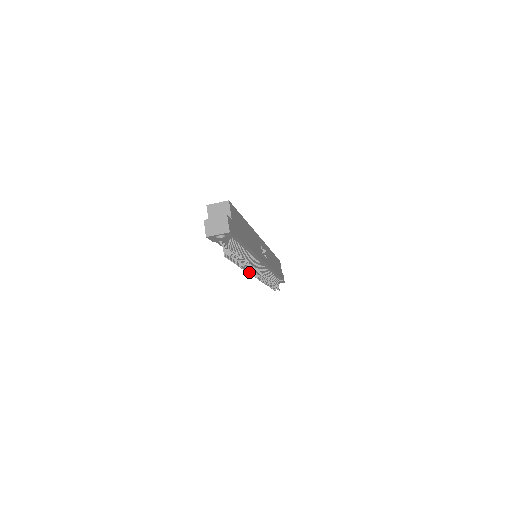
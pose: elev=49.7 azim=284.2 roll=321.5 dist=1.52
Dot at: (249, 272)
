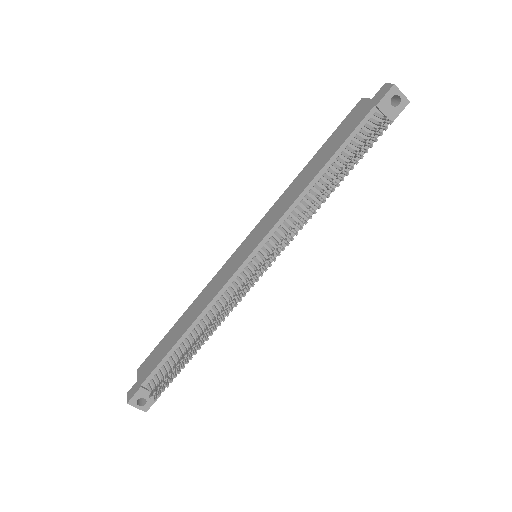
Dot at: (297, 223)
